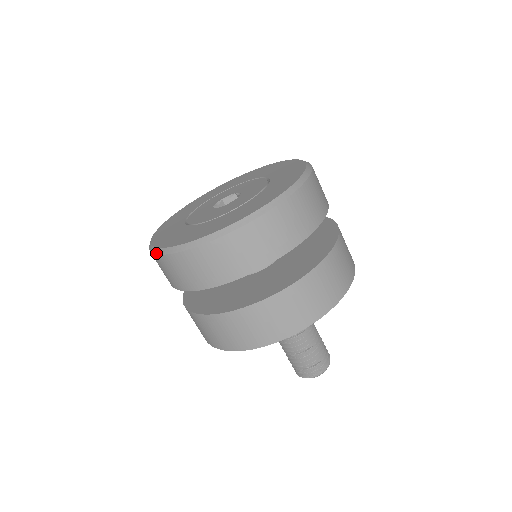
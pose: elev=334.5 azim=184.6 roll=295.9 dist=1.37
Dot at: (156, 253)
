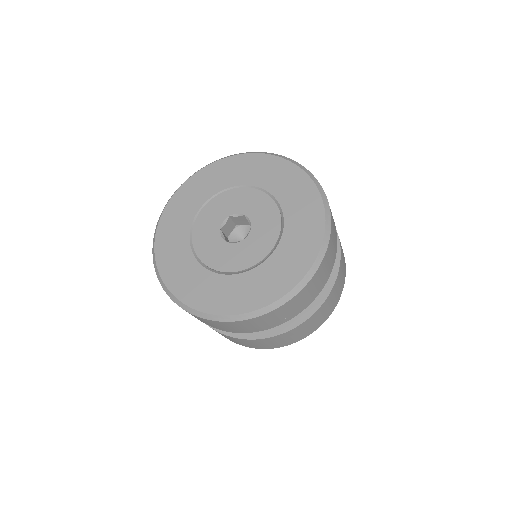
Dot at: (248, 318)
